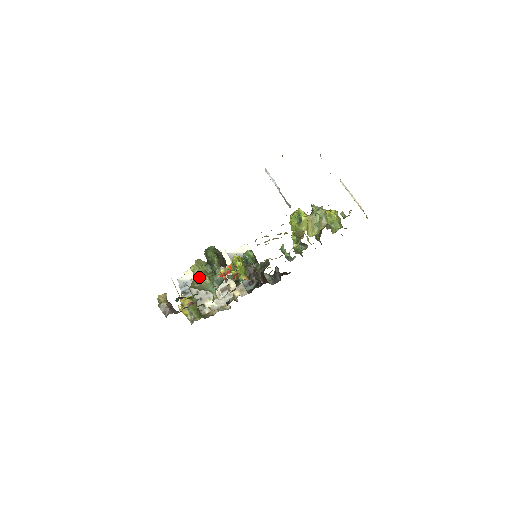
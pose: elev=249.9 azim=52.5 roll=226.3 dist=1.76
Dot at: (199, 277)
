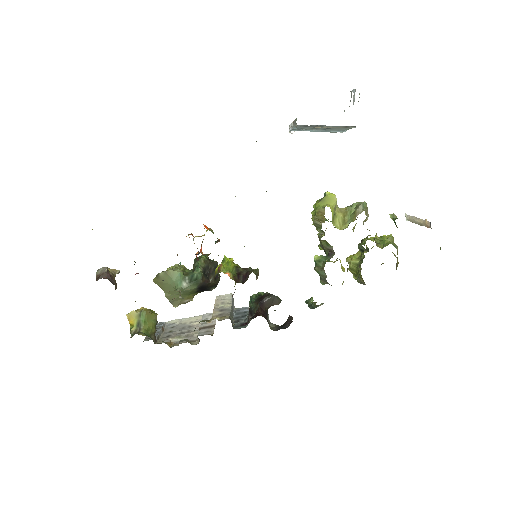
Dot at: occluded
